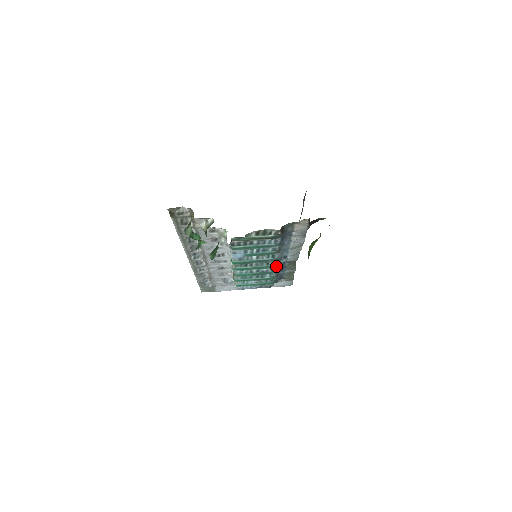
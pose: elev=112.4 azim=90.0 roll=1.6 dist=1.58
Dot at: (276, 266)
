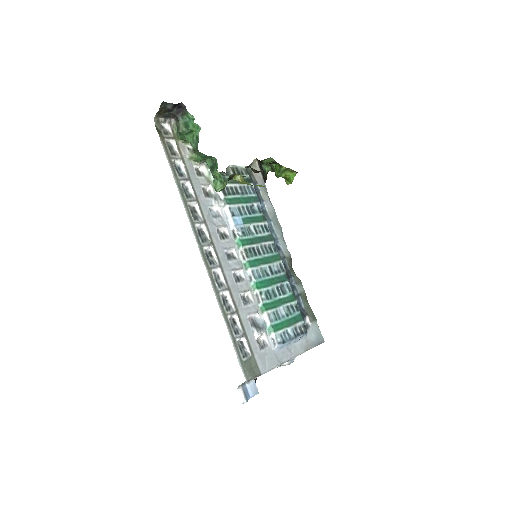
Dot at: (280, 259)
